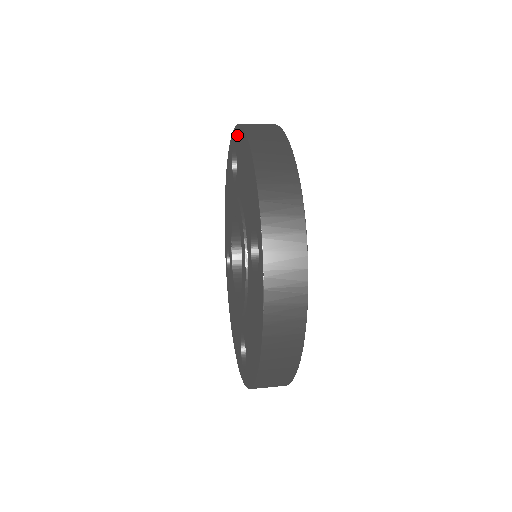
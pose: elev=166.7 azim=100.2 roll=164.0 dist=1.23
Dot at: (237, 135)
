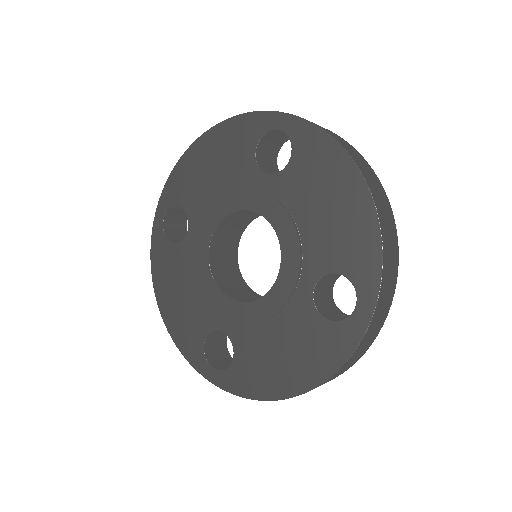
Dot at: (170, 190)
